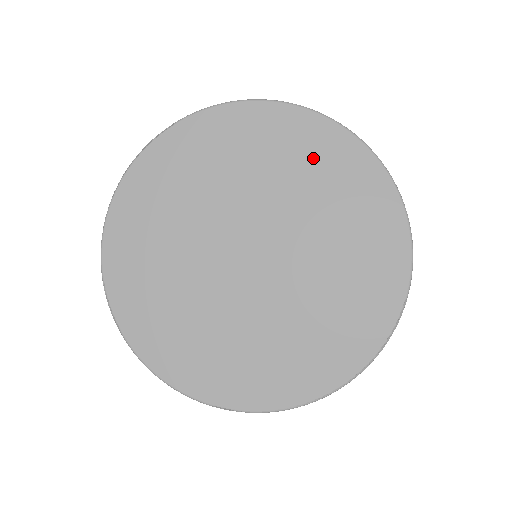
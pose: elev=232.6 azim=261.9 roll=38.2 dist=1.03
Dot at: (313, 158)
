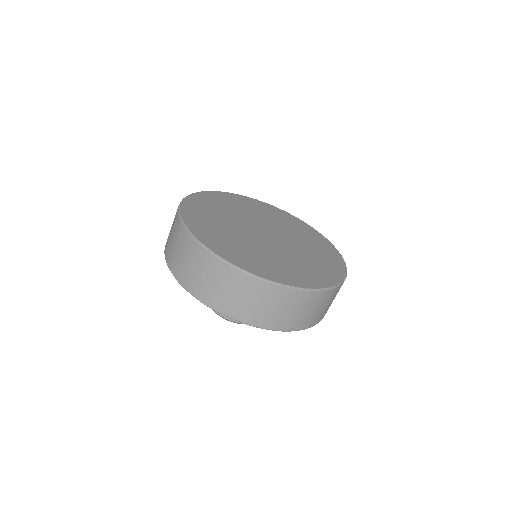
Dot at: (313, 238)
